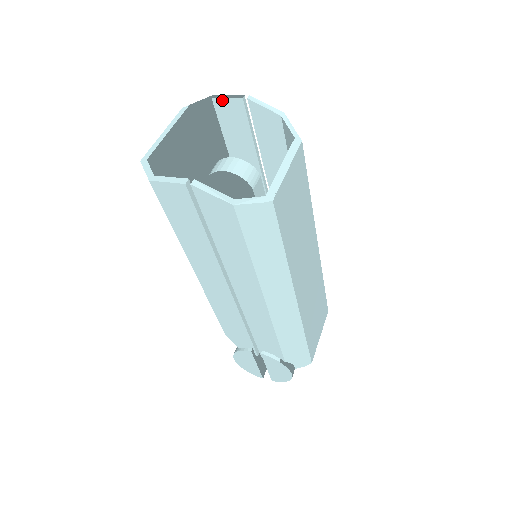
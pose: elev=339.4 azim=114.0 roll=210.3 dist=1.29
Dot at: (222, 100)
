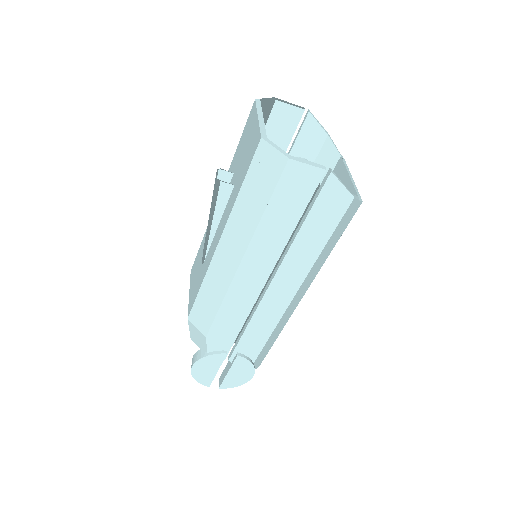
Dot at: (285, 105)
